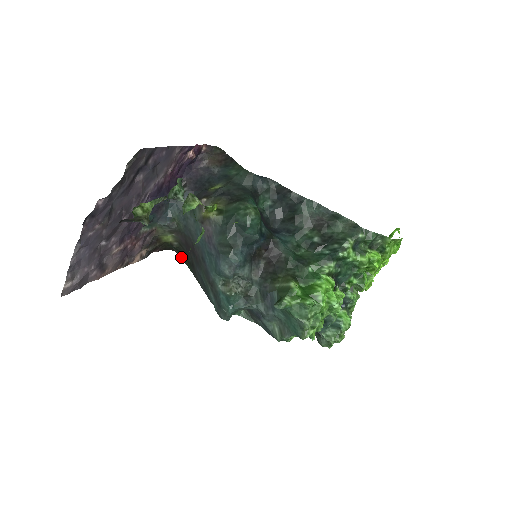
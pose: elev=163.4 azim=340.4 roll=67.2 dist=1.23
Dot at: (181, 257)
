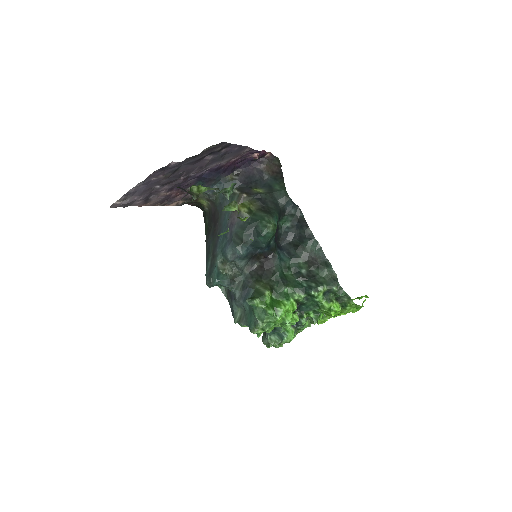
Dot at: (205, 219)
